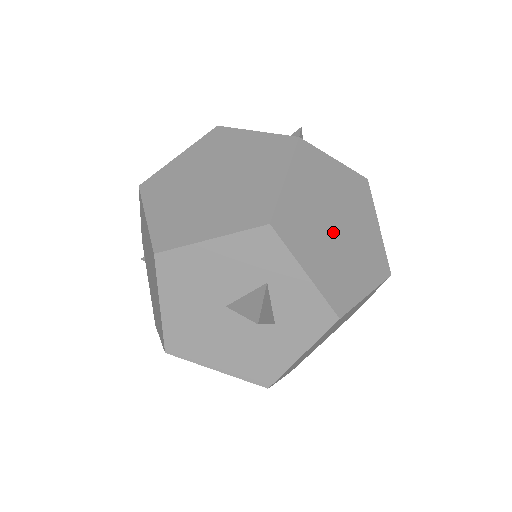
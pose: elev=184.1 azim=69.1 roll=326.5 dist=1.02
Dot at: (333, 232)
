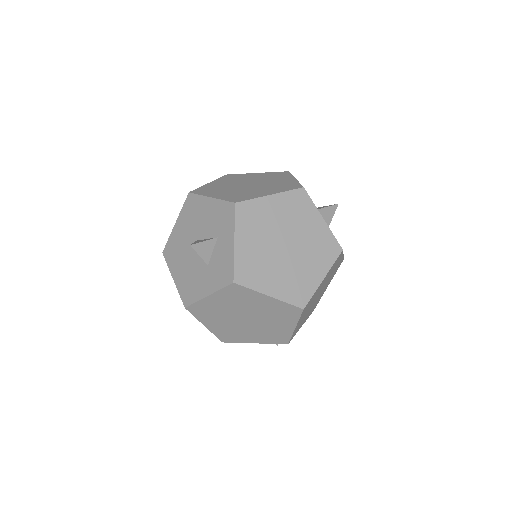
Dot at: (278, 245)
